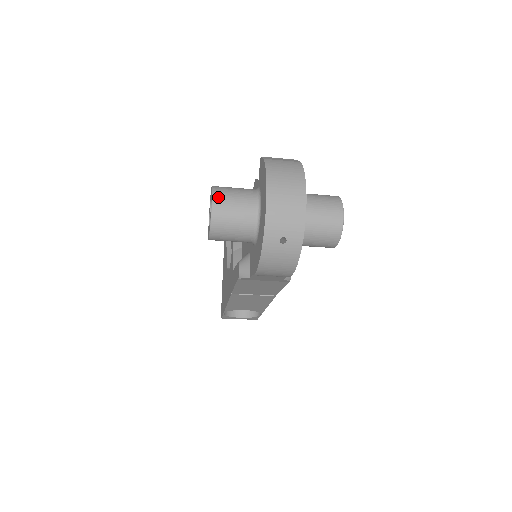
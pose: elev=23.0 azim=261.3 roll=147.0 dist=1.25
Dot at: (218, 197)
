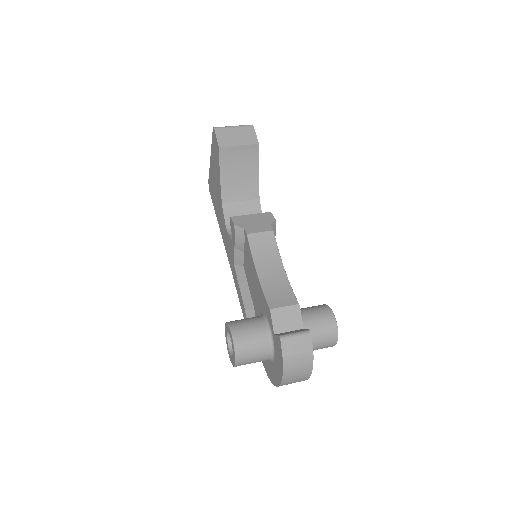
Dot at: (240, 362)
